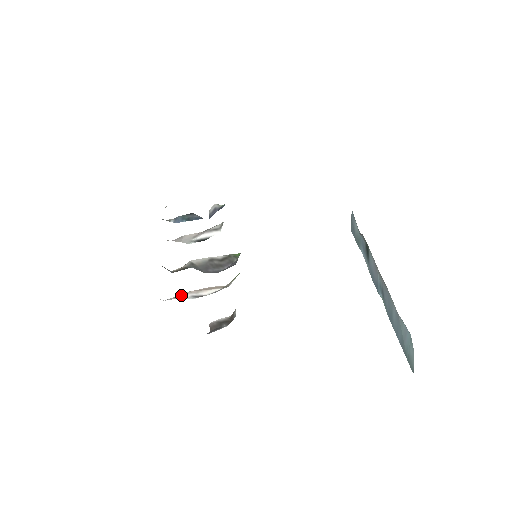
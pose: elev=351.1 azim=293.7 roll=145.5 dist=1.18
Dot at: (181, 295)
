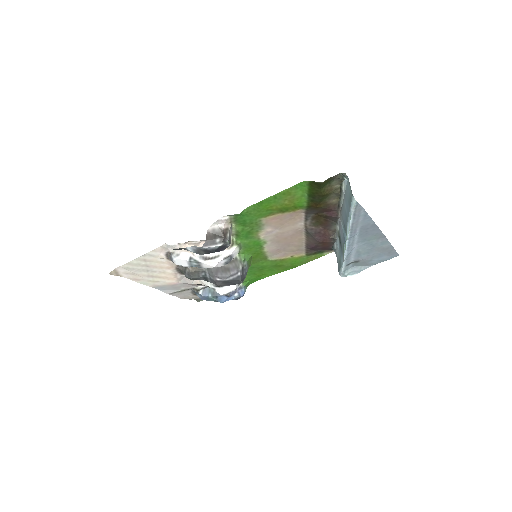
Dot at: occluded
